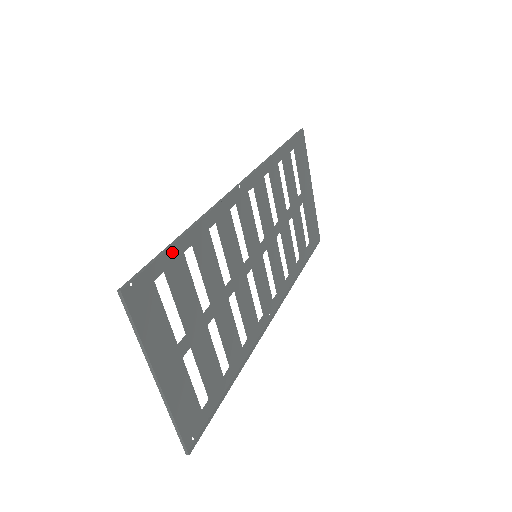
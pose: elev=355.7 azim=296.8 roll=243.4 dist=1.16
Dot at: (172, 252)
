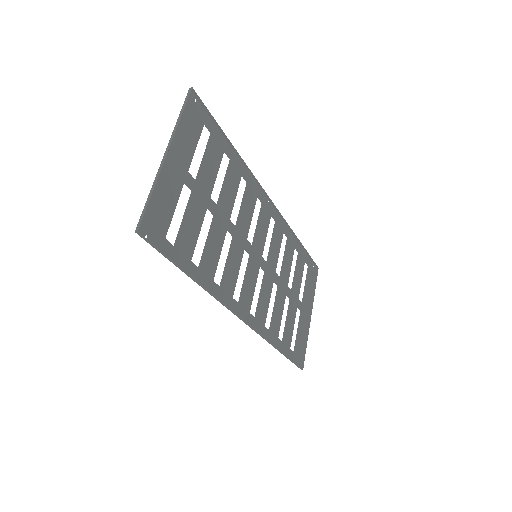
Dot at: (220, 138)
